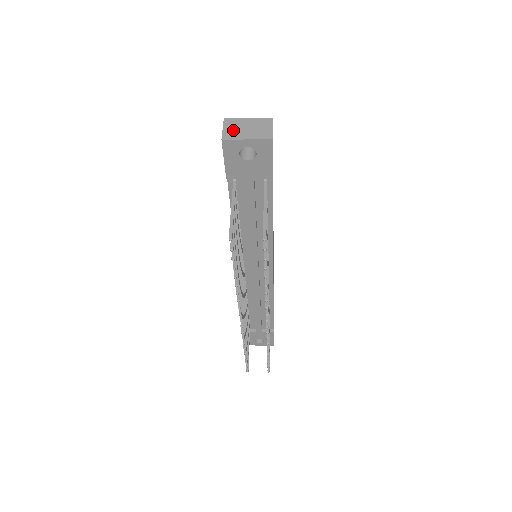
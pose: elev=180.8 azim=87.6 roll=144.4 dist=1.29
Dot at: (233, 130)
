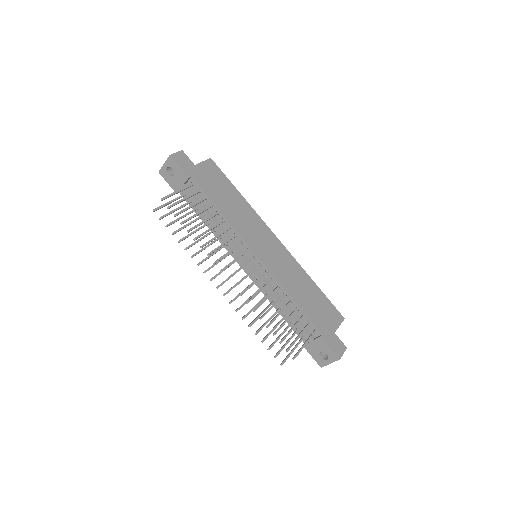
Dot at: occluded
